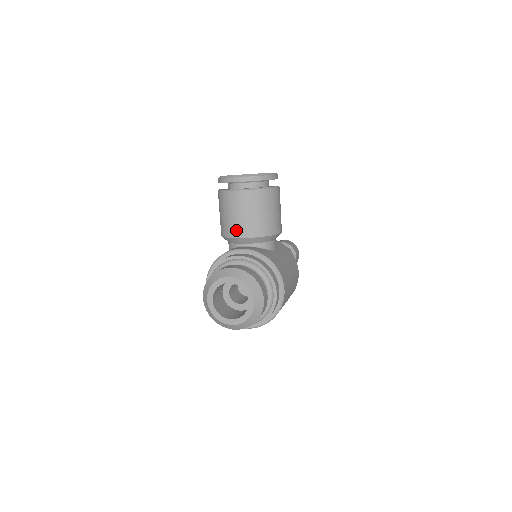
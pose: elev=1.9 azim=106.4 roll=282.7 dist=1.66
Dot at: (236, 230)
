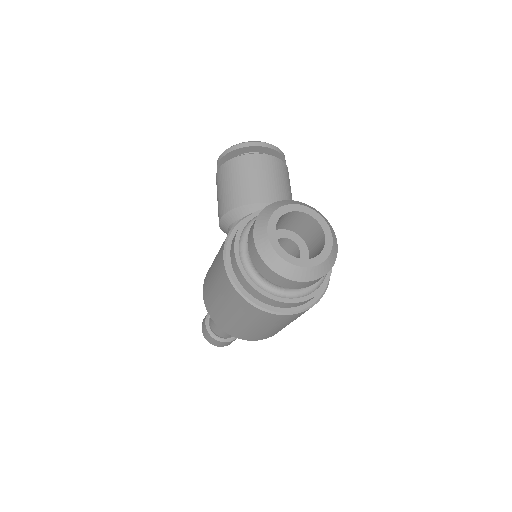
Dot at: (260, 194)
